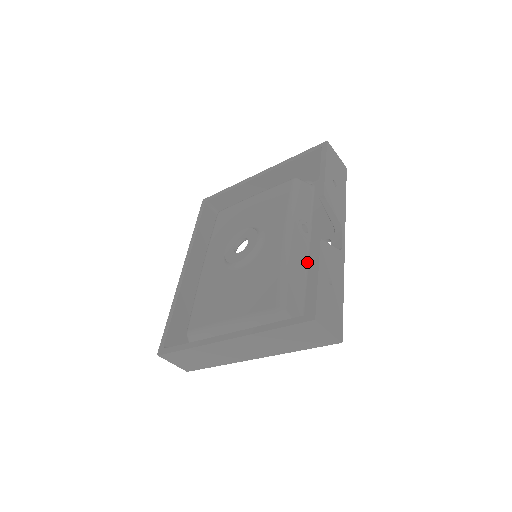
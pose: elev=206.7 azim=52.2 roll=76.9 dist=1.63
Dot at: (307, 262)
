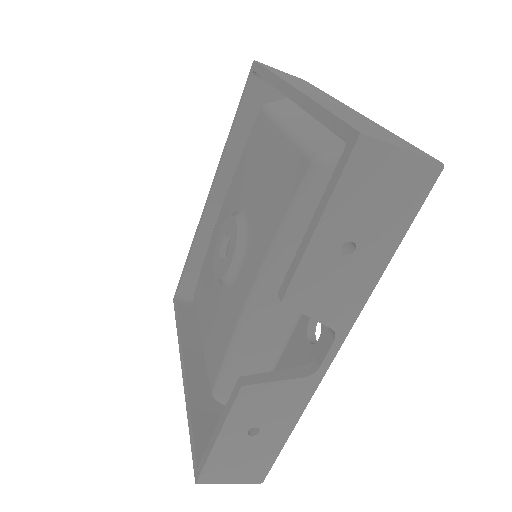
Dot at: (292, 329)
